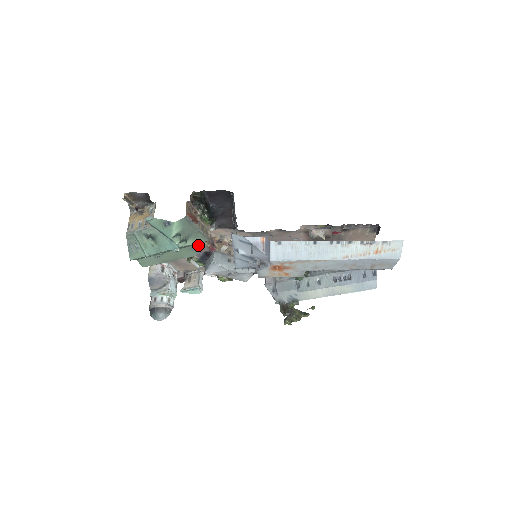
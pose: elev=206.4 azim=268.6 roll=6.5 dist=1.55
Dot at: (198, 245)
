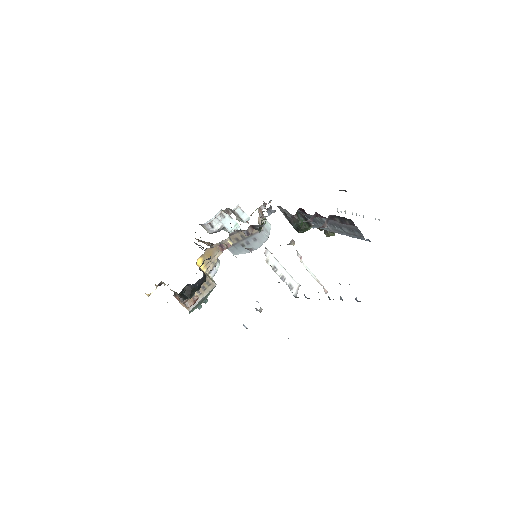
Dot at: (213, 266)
